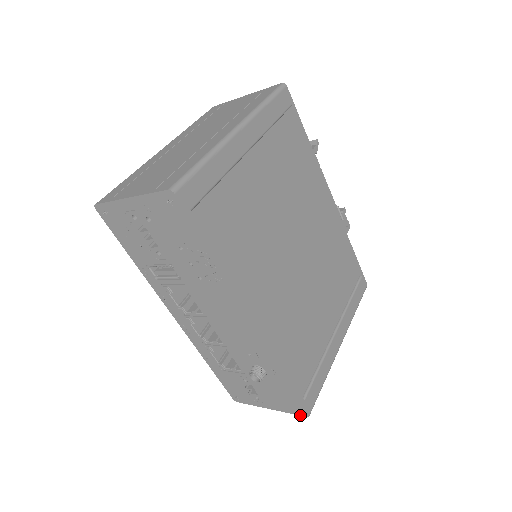
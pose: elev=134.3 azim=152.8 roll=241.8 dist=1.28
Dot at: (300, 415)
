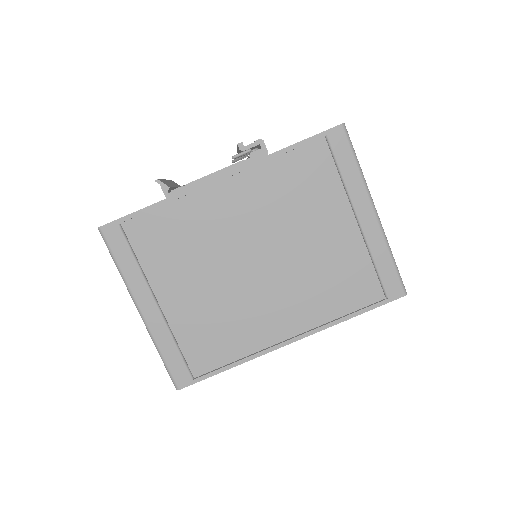
Dot at: occluded
